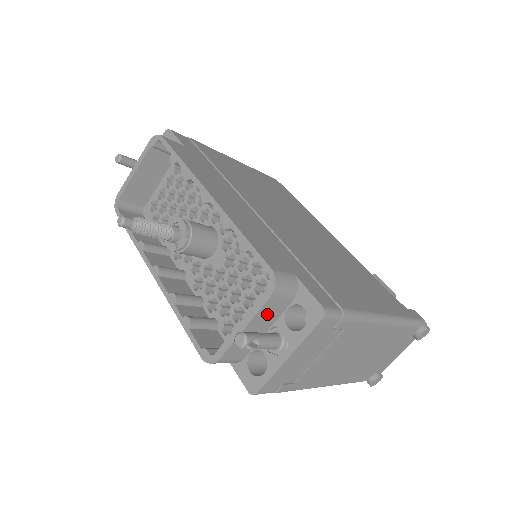
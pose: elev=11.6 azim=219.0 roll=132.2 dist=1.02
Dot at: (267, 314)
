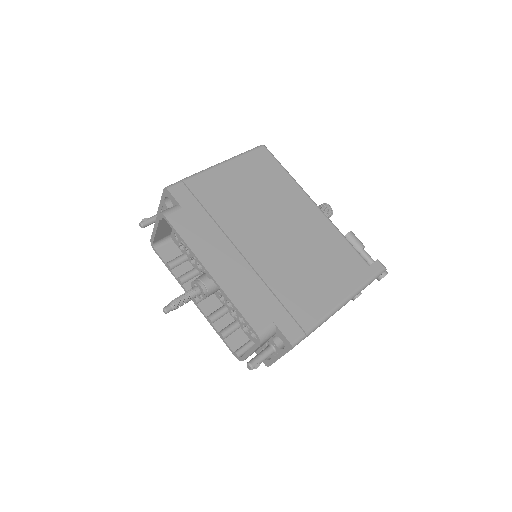
Dot at: occluded
